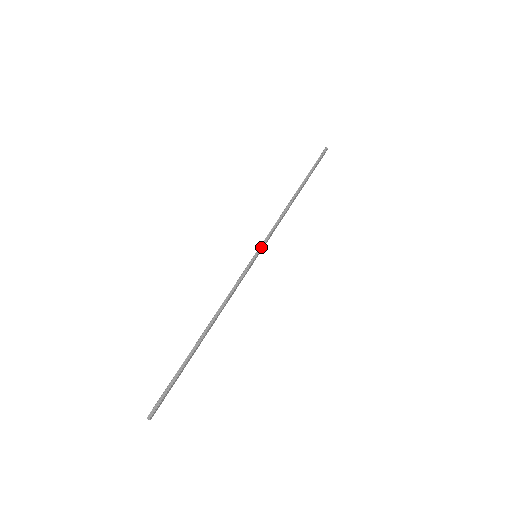
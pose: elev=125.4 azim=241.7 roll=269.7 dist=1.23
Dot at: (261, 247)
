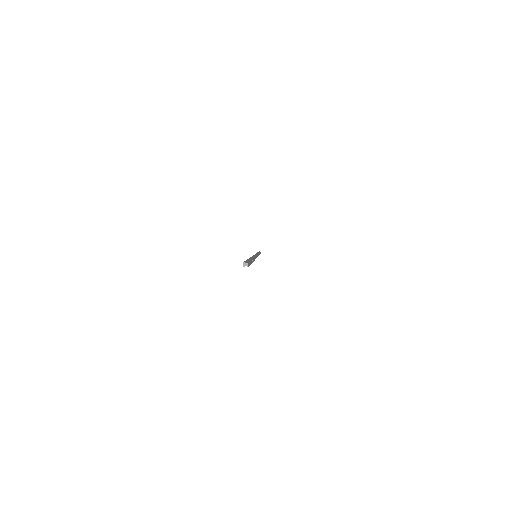
Dot at: occluded
